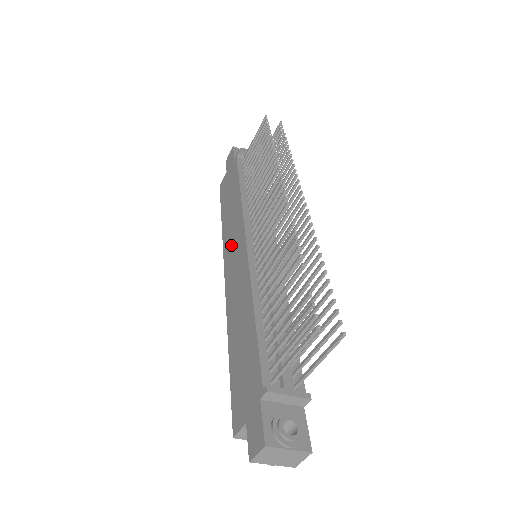
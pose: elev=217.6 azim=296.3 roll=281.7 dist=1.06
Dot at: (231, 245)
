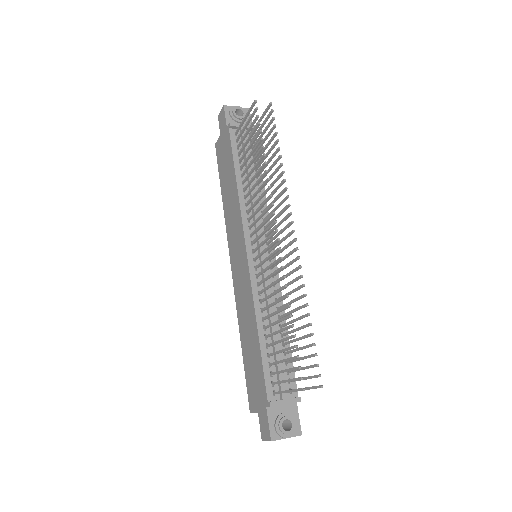
Dot at: (233, 239)
